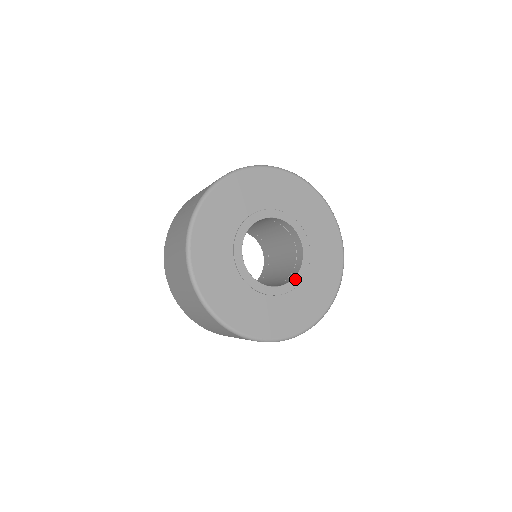
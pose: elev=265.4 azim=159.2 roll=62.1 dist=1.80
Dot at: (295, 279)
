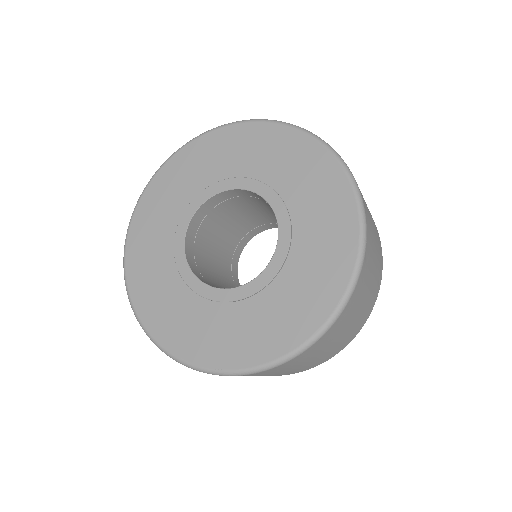
Dot at: (211, 288)
